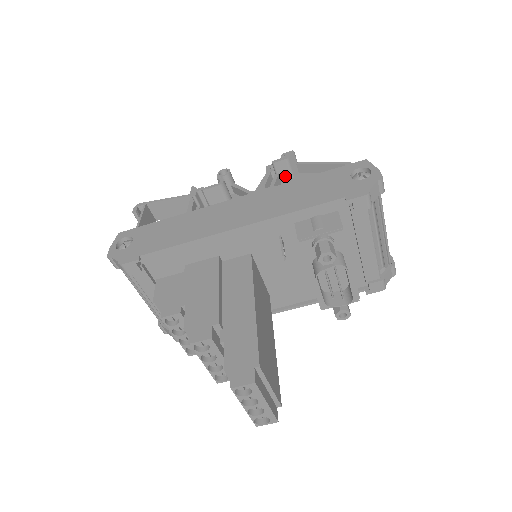
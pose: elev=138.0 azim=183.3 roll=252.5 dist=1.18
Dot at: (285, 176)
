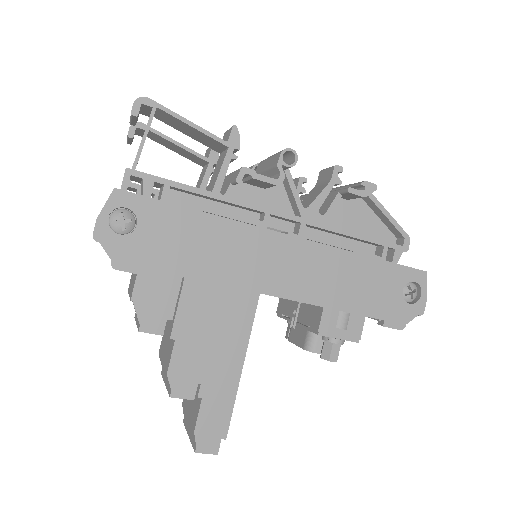
Dot at: (345, 197)
